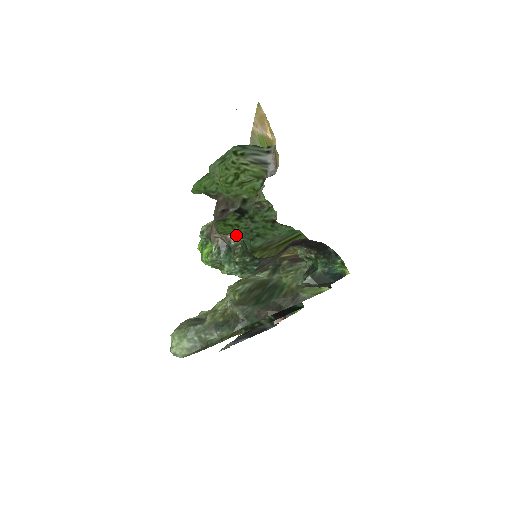
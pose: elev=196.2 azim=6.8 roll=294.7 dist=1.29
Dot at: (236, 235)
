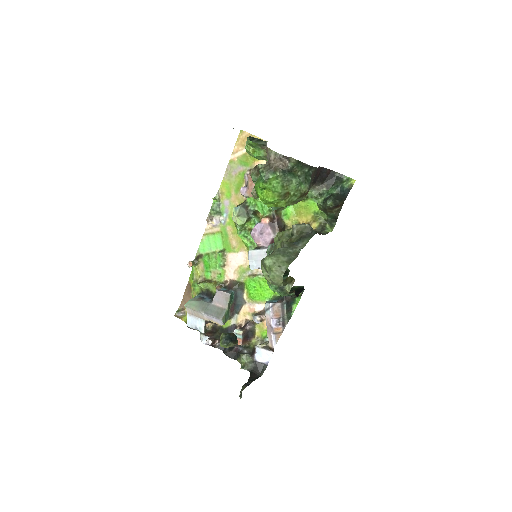
Dot at: (290, 162)
